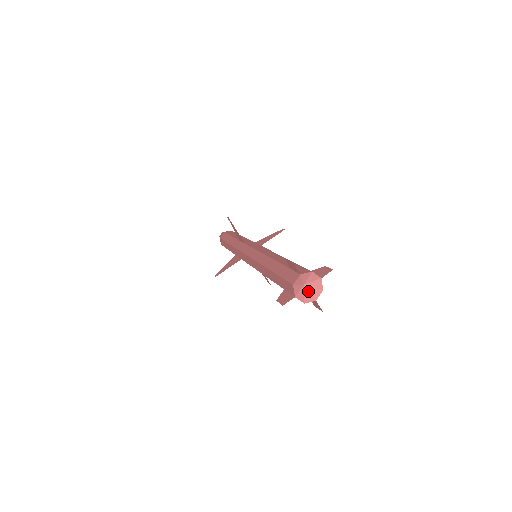
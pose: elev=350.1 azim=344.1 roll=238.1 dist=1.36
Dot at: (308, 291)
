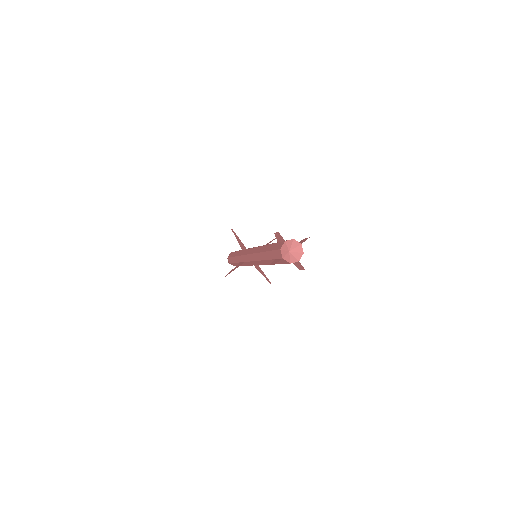
Dot at: (293, 255)
